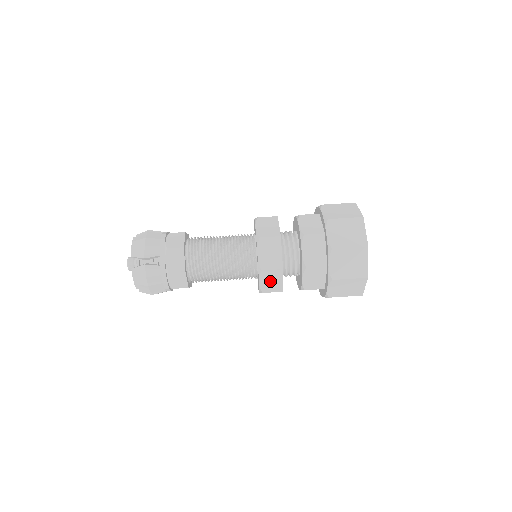
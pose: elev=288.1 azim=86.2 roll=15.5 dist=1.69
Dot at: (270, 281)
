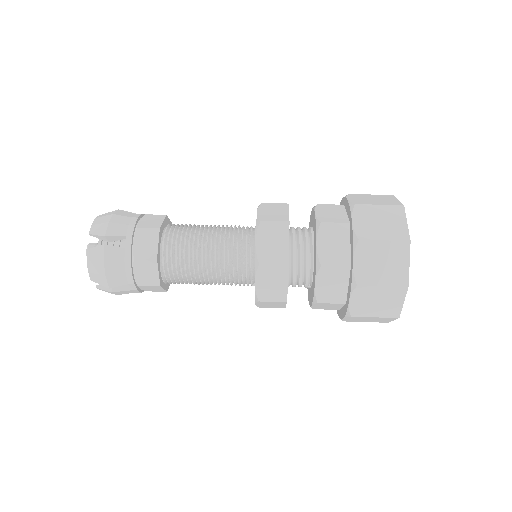
Dot at: (270, 283)
